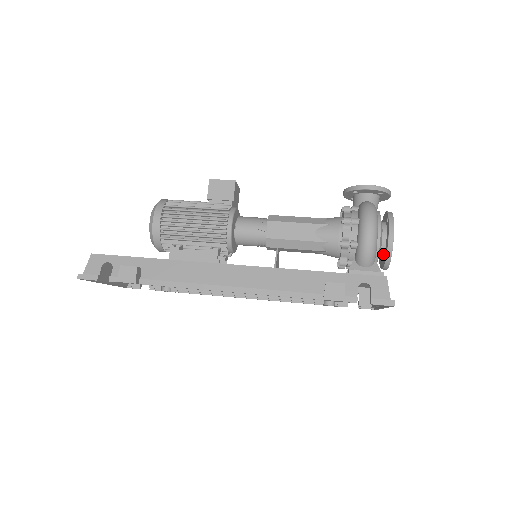
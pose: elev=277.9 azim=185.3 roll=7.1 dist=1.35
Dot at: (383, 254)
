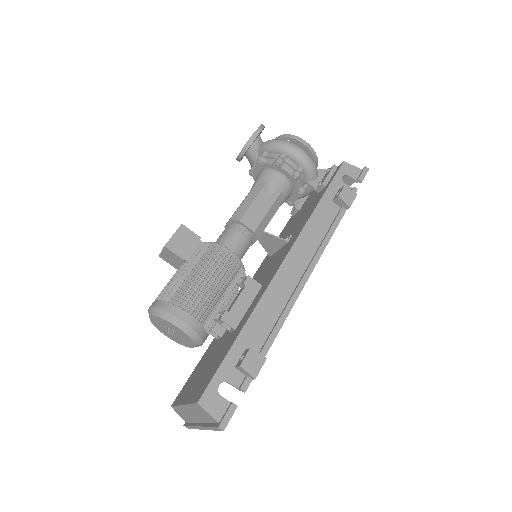
Dot at: occluded
